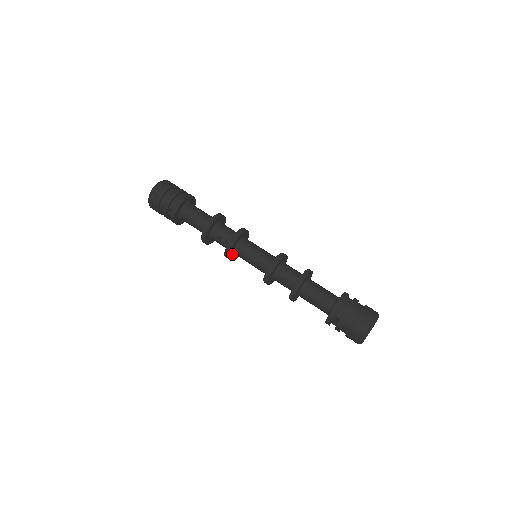
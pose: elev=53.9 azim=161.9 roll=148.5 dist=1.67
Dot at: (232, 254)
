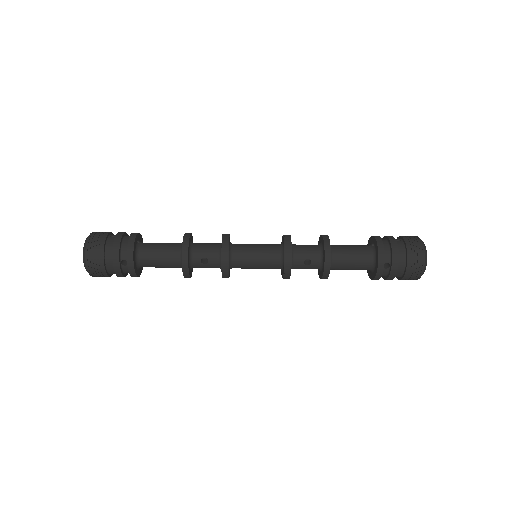
Dot at: (229, 269)
